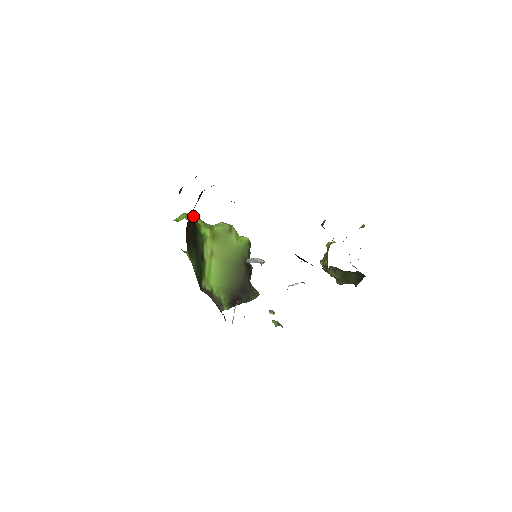
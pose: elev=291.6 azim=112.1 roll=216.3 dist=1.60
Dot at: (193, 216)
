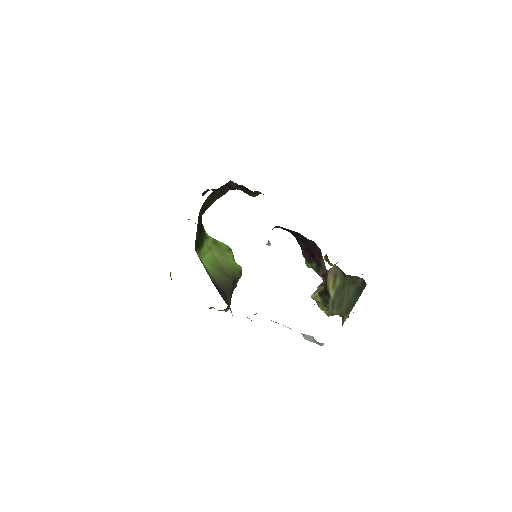
Dot at: occluded
